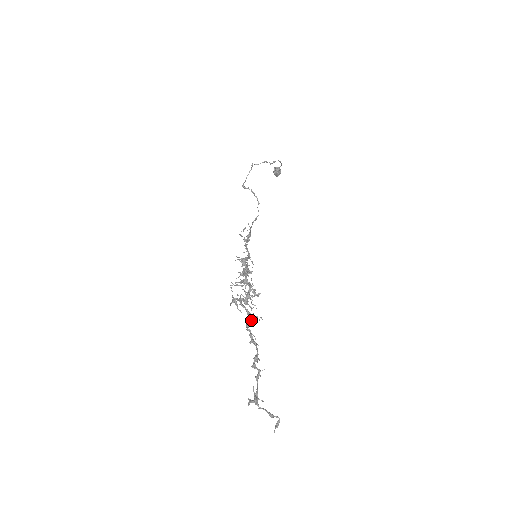
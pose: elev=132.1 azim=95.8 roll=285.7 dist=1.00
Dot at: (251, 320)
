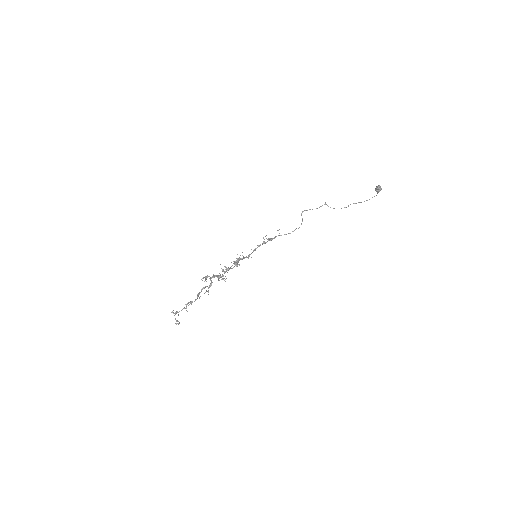
Dot at: (208, 287)
